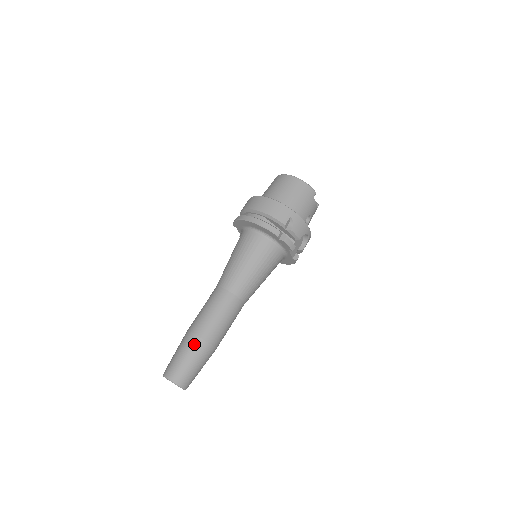
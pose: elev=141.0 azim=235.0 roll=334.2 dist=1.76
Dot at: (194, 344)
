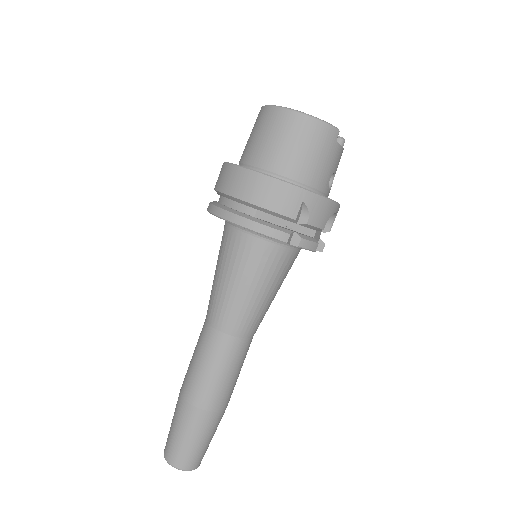
Dot at: (194, 419)
